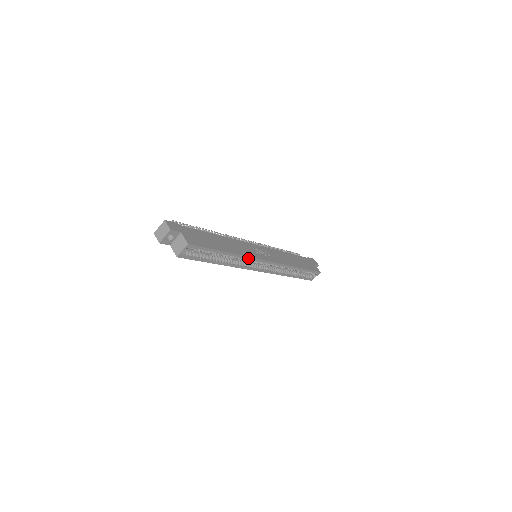
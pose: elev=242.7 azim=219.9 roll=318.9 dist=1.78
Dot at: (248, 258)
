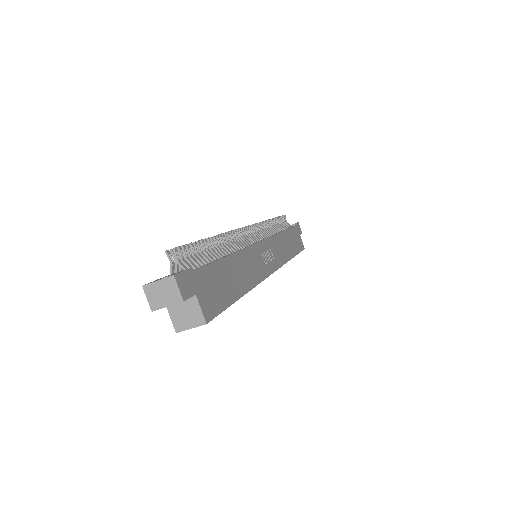
Dot at: occluded
